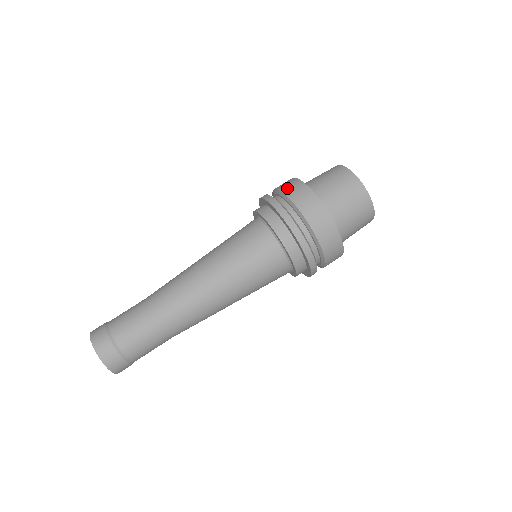
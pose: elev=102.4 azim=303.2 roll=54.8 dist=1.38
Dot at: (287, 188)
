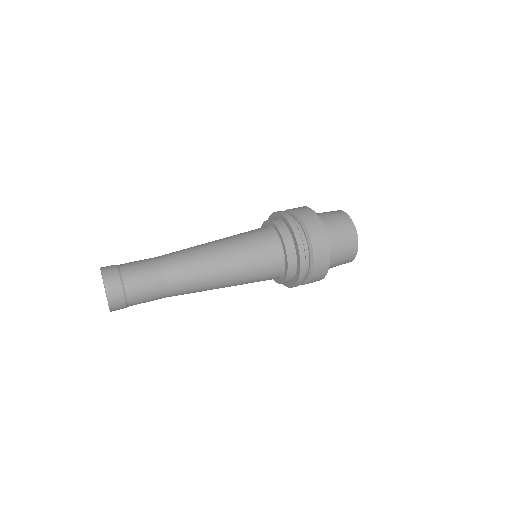
Dot at: occluded
